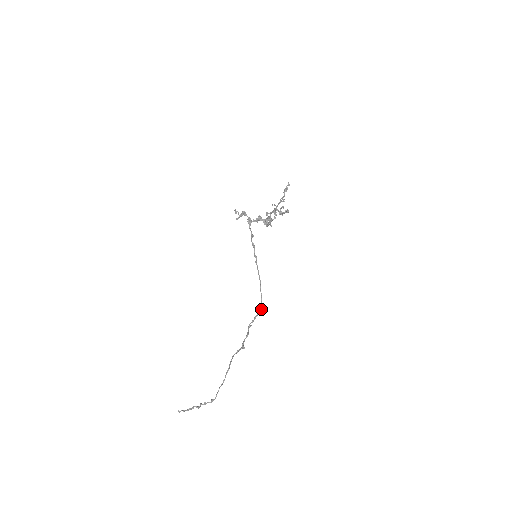
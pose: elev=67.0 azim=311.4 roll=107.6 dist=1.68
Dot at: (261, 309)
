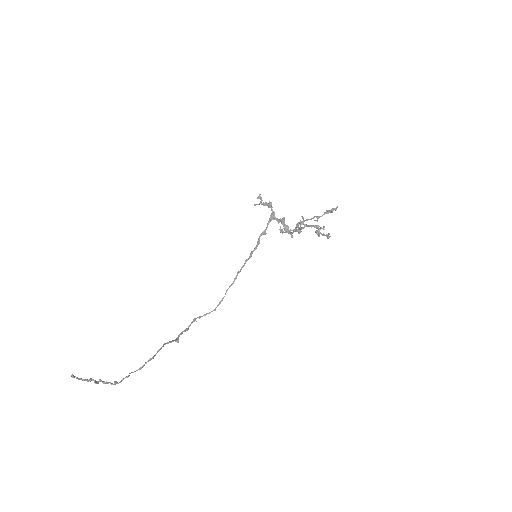
Dot at: occluded
